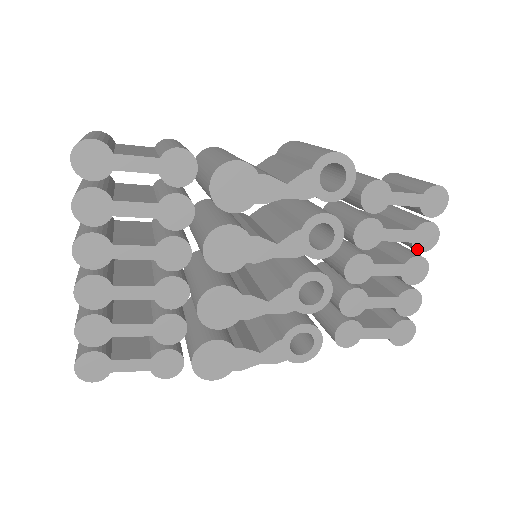
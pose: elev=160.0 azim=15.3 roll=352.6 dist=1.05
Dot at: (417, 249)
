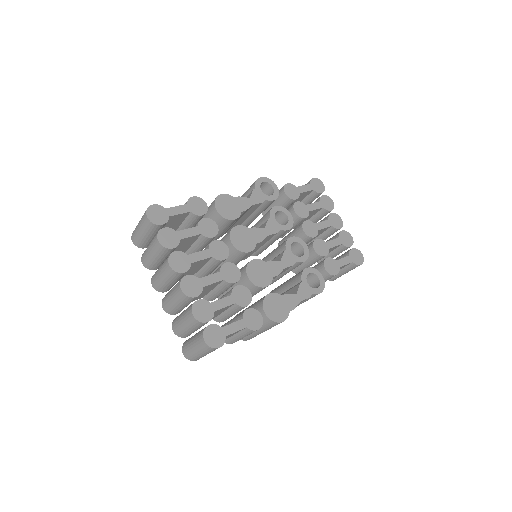
Dot at: (328, 210)
